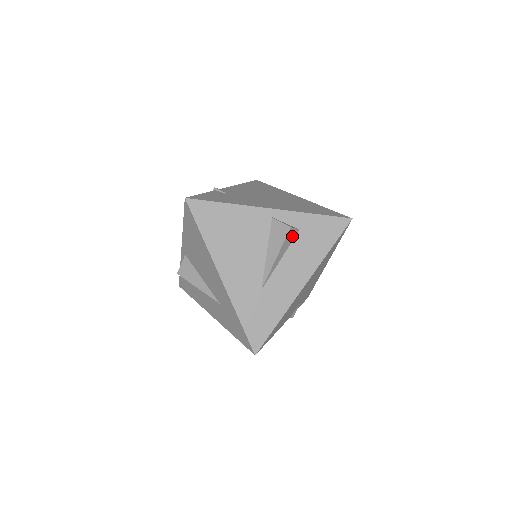
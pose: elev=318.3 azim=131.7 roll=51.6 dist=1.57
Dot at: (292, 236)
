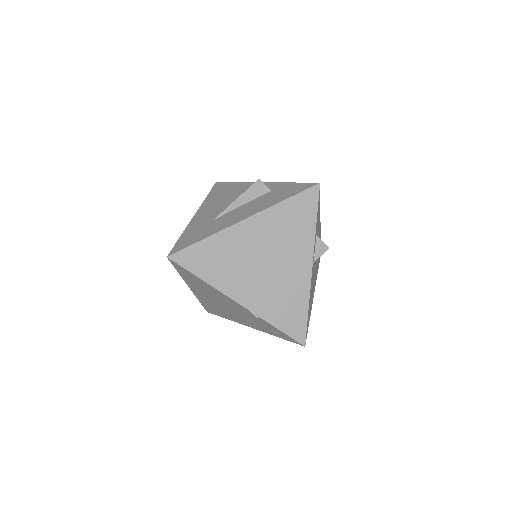
Dot at: (261, 191)
